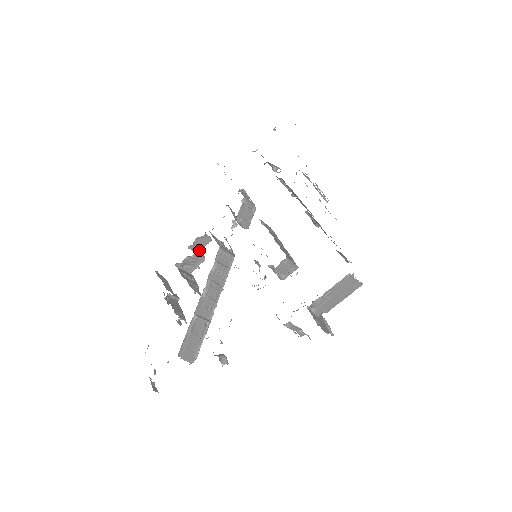
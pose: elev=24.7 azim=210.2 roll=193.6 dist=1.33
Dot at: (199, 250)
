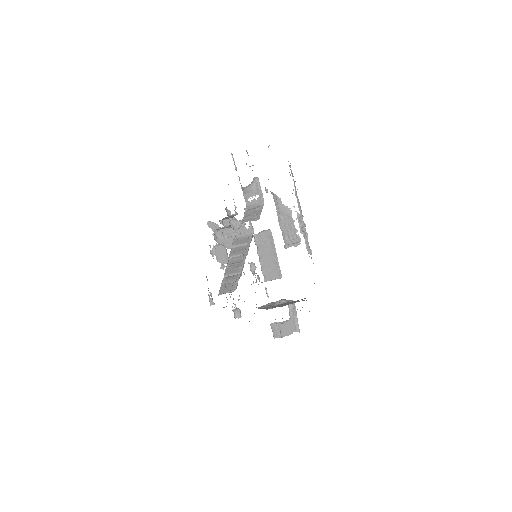
Dot at: occluded
